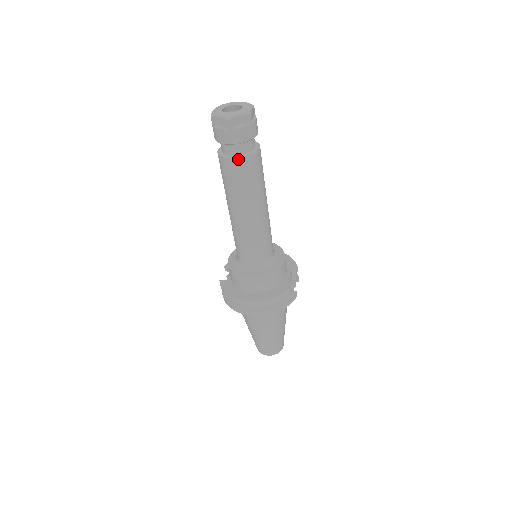
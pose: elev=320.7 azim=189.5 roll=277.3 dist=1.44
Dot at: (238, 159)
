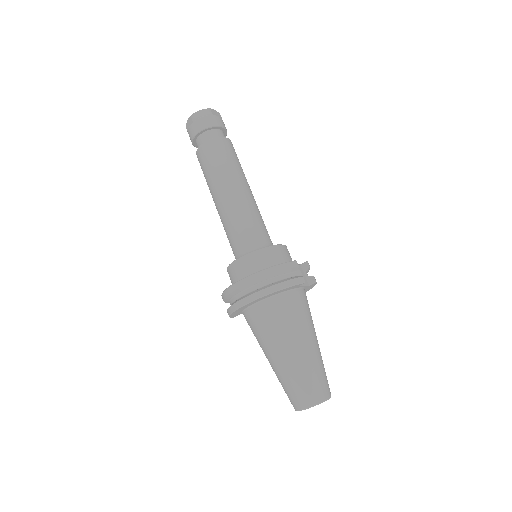
Dot at: (205, 143)
